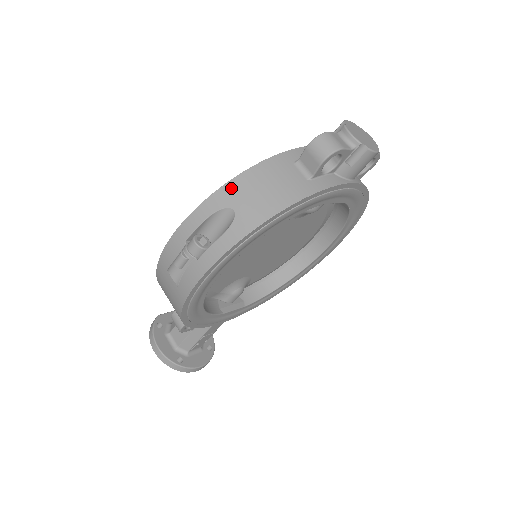
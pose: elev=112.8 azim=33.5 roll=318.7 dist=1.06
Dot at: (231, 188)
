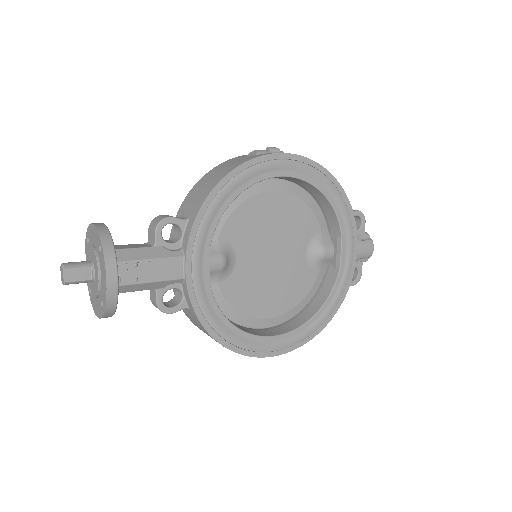
Dot at: occluded
